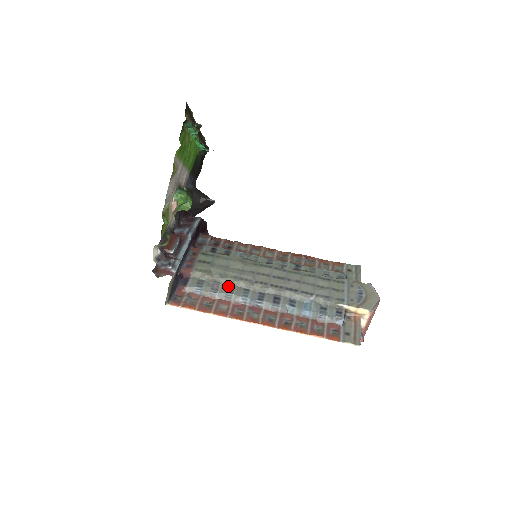
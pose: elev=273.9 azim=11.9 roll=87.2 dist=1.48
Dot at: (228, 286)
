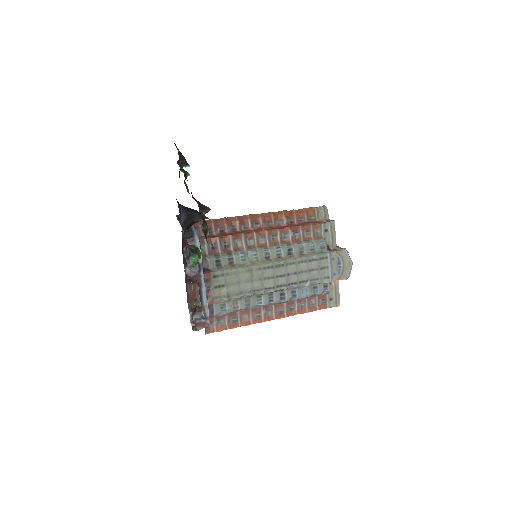
Dot at: (245, 300)
